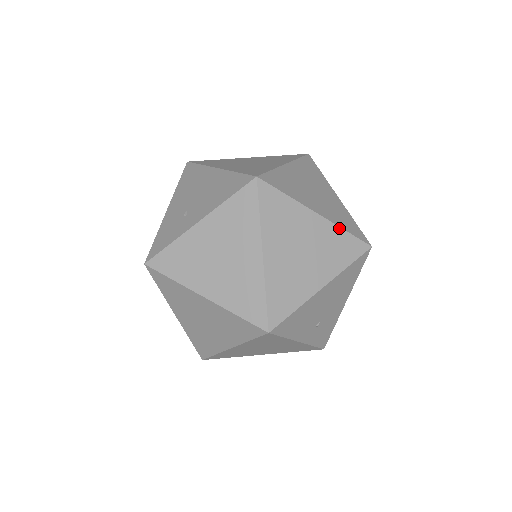
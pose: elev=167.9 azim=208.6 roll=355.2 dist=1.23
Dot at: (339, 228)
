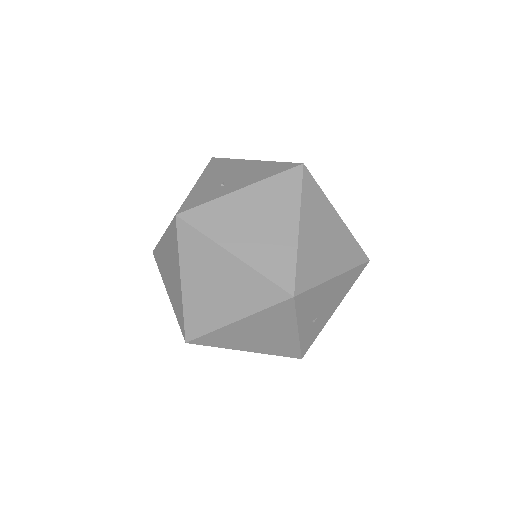
Dot at: (351, 234)
